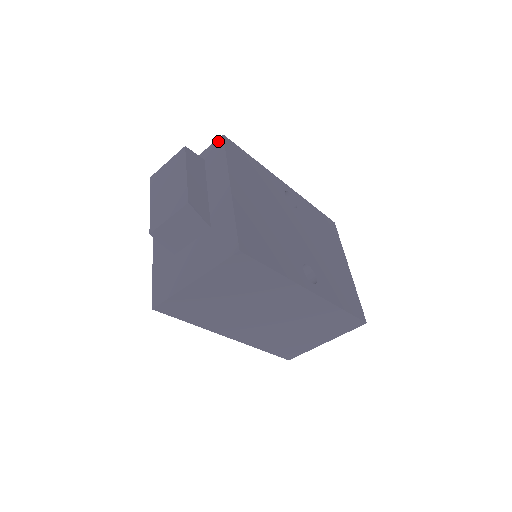
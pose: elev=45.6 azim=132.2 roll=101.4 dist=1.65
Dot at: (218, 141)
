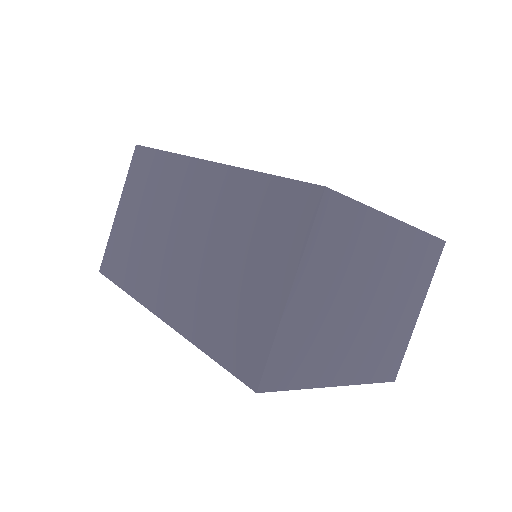
Dot at: occluded
